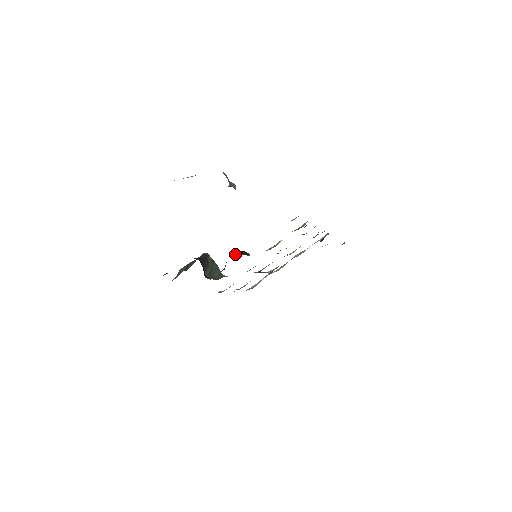
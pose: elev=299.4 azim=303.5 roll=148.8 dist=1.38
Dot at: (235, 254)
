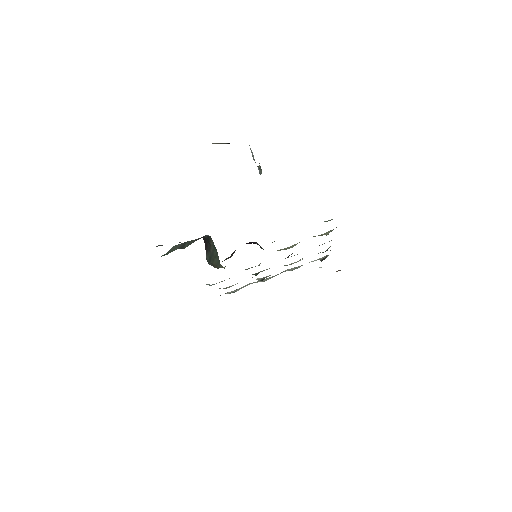
Dot at: (248, 243)
